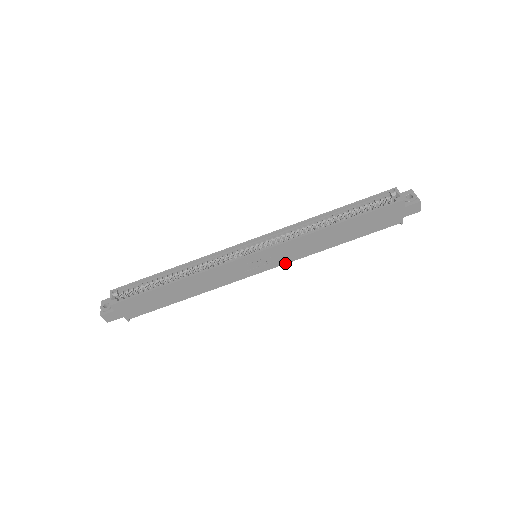
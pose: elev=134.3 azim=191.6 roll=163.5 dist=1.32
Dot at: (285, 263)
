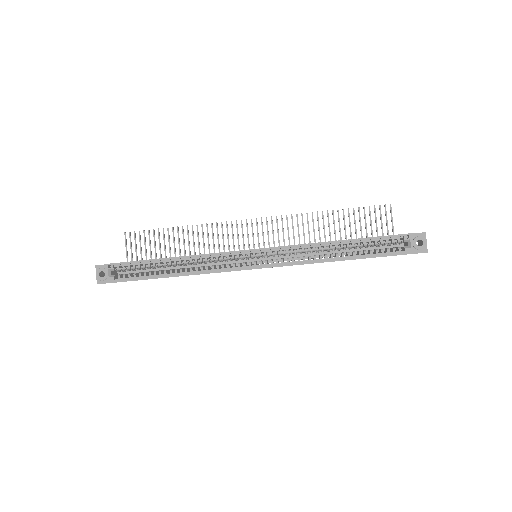
Dot at: occluded
